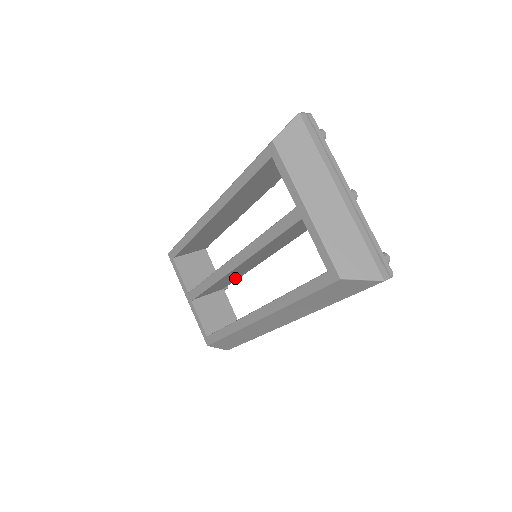
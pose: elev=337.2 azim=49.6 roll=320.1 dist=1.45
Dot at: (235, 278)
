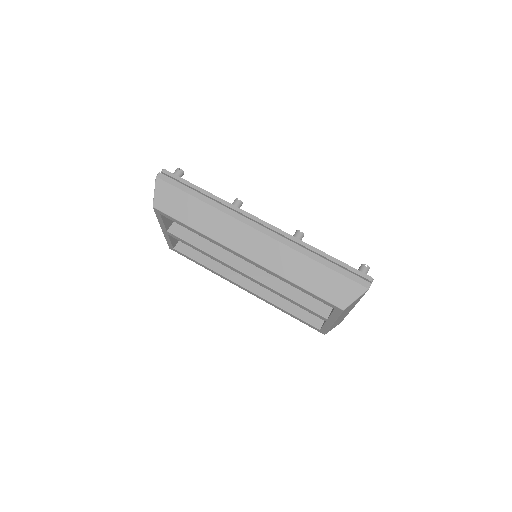
Dot at: occluded
